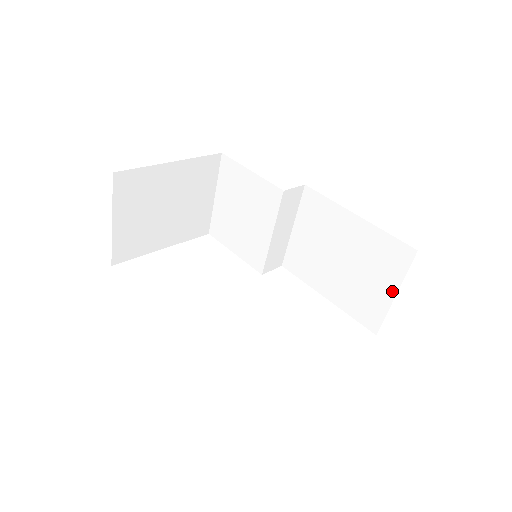
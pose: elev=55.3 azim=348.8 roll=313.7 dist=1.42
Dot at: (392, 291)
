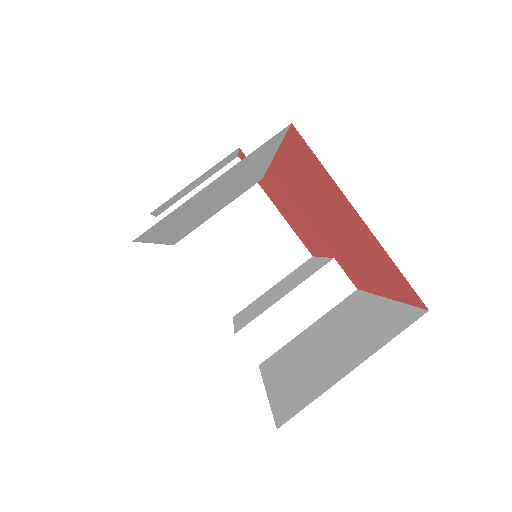
Dot at: (354, 364)
